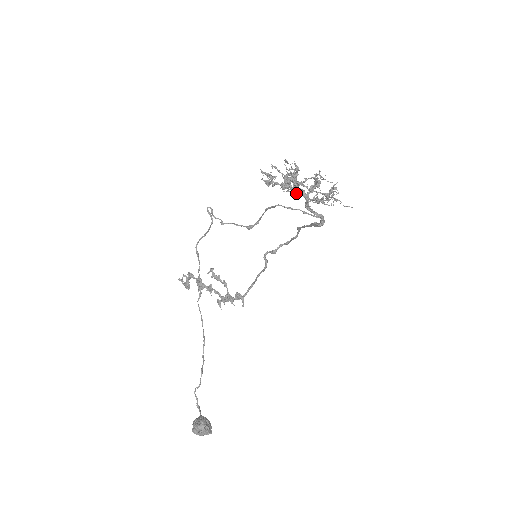
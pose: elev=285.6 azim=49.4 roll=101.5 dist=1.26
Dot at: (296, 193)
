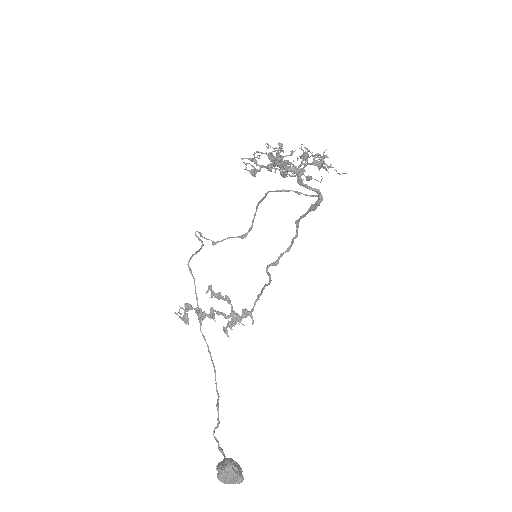
Dot at: (285, 169)
